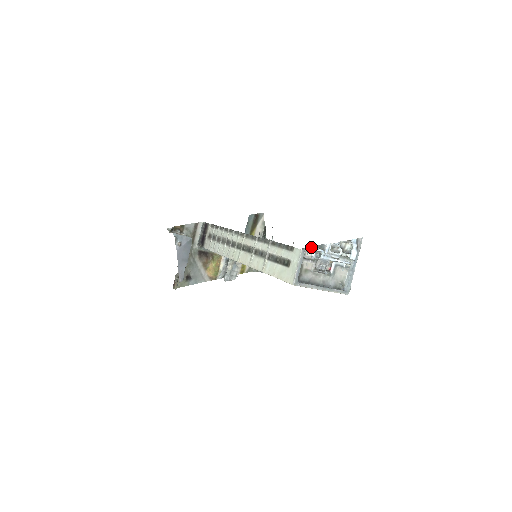
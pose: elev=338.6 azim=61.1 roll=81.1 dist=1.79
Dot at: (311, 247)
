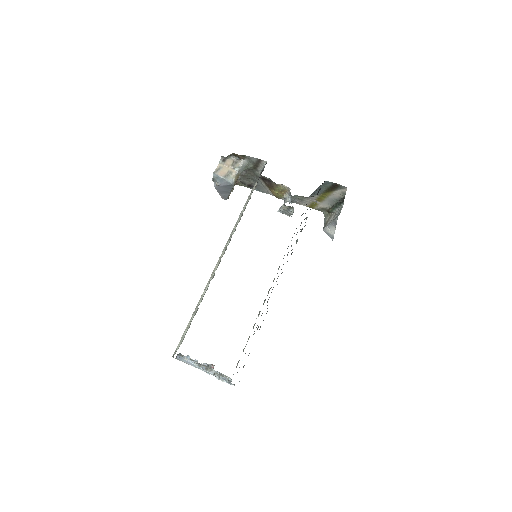
Dot at: occluded
